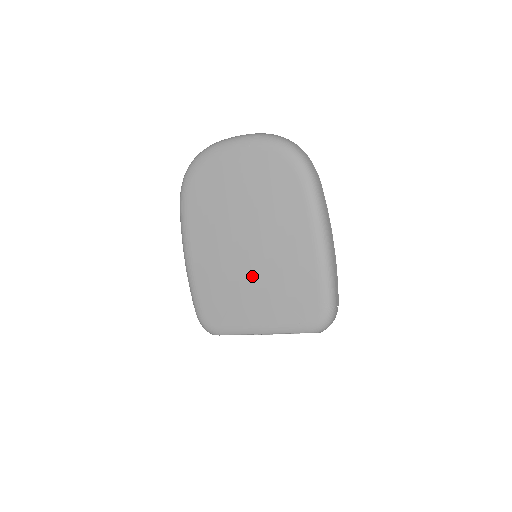
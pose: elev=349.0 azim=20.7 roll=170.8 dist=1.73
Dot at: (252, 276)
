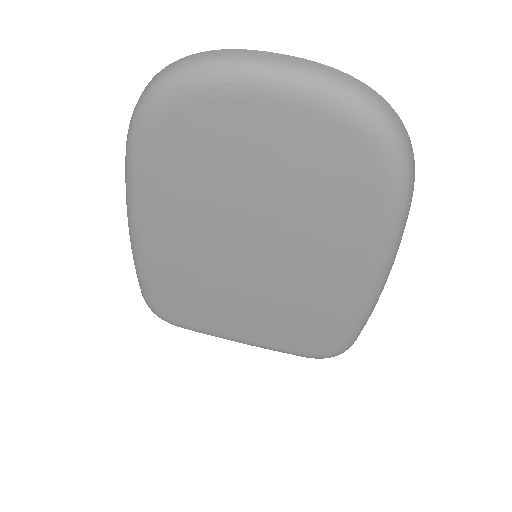
Dot at: (247, 293)
